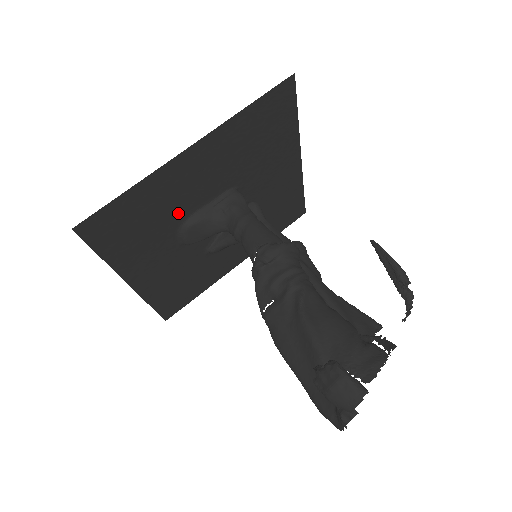
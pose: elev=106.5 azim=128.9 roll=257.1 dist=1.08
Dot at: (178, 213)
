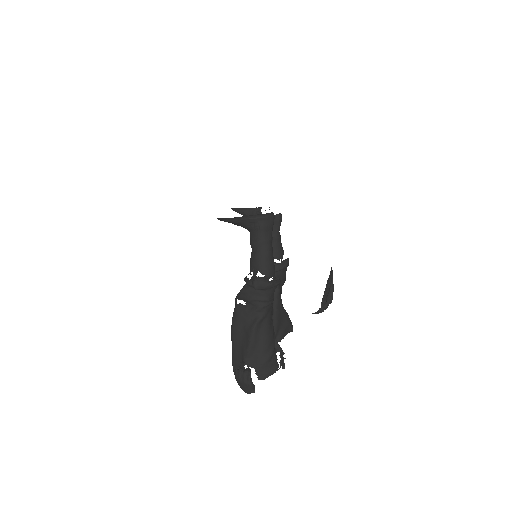
Dot at: occluded
